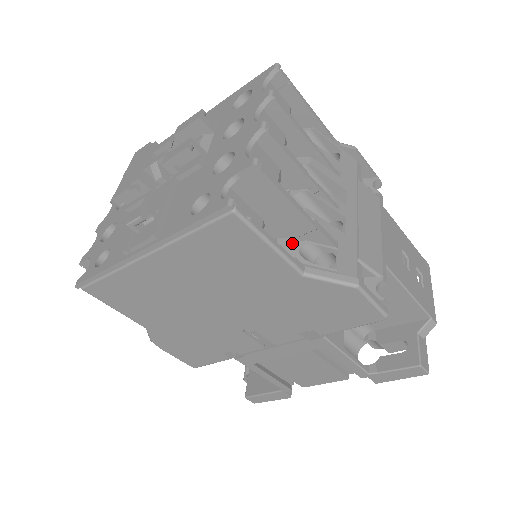
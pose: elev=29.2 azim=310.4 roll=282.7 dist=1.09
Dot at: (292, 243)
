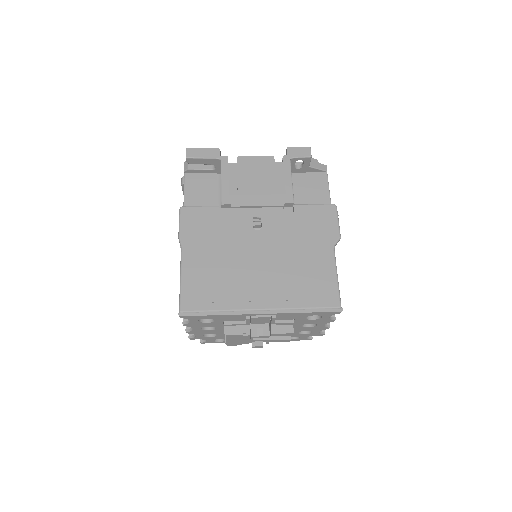
Dot at: occluded
